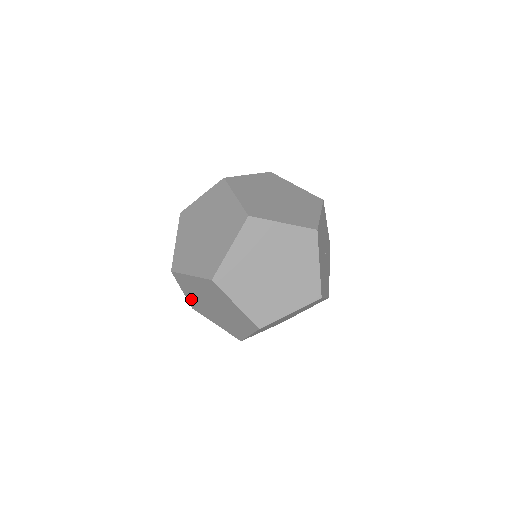
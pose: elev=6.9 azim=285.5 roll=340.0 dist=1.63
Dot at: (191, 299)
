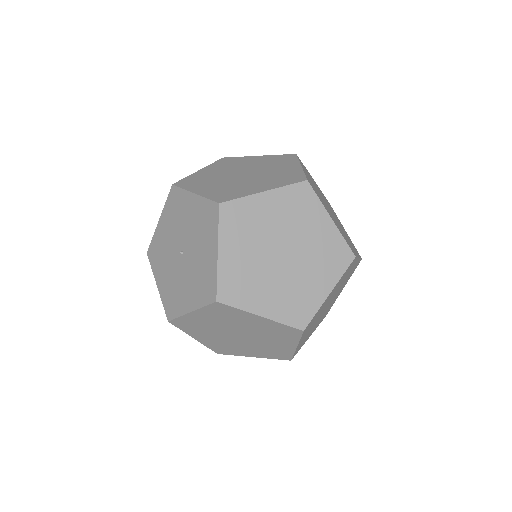
Dot at: (229, 267)
